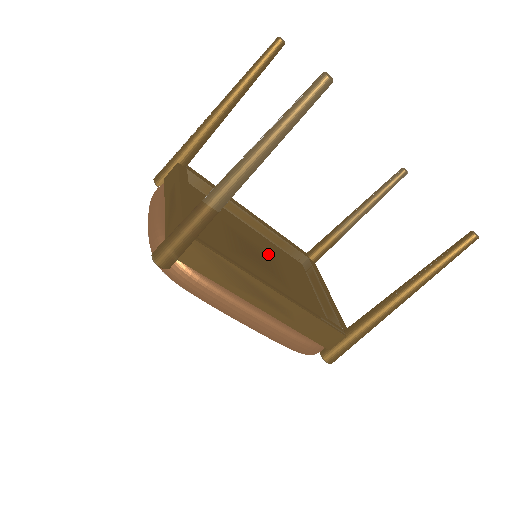
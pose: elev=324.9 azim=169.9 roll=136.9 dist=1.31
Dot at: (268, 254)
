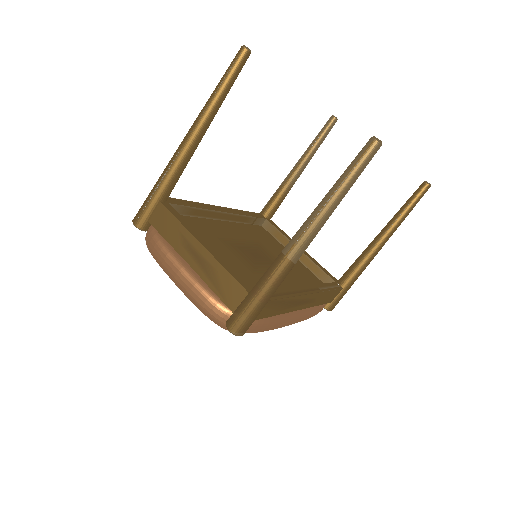
Dot at: (253, 243)
